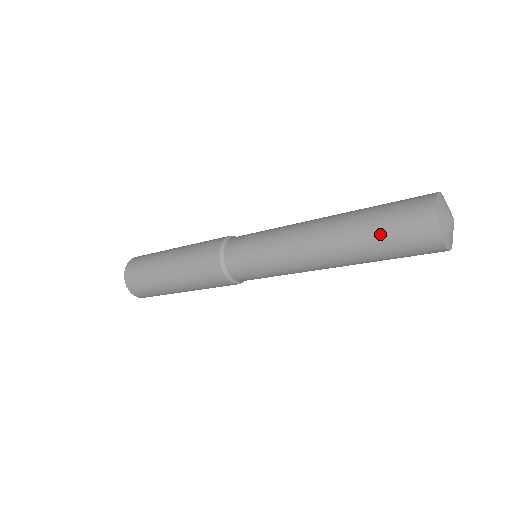
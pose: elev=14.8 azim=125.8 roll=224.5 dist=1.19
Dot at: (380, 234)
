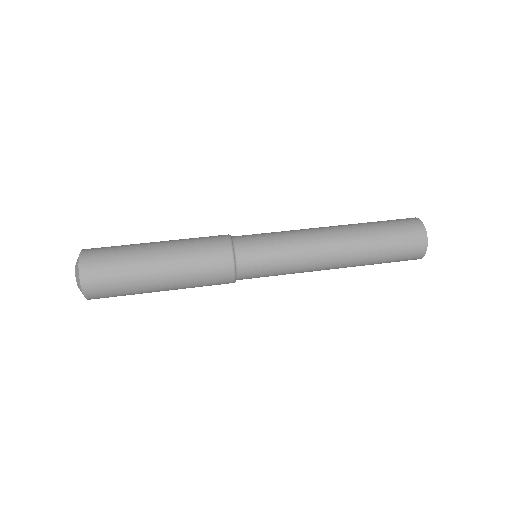
Dot at: occluded
